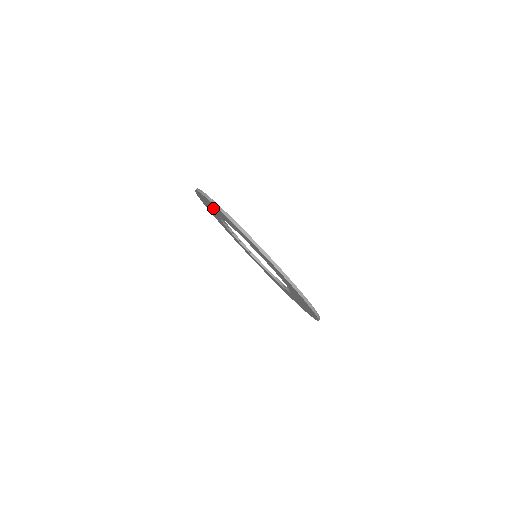
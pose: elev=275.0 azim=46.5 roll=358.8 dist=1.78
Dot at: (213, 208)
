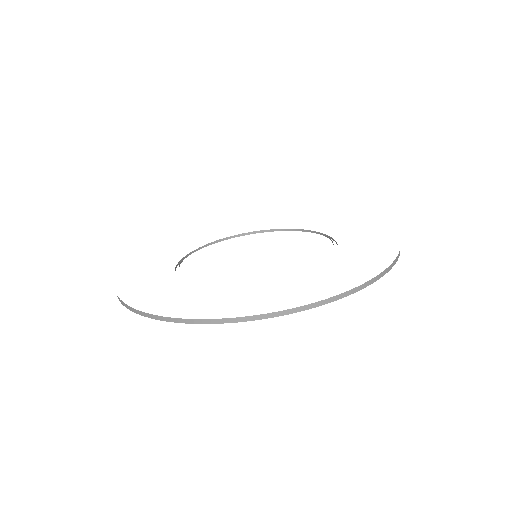
Dot at: occluded
